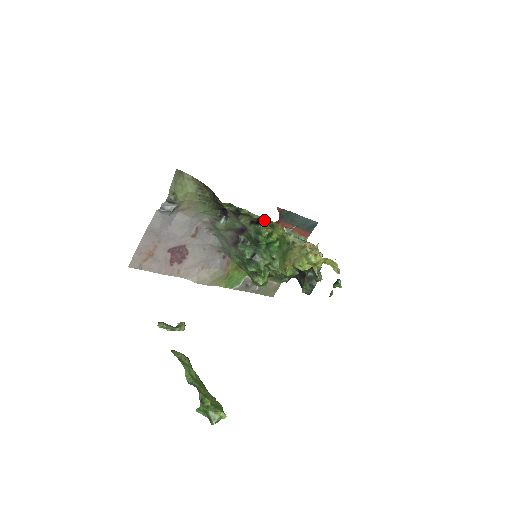
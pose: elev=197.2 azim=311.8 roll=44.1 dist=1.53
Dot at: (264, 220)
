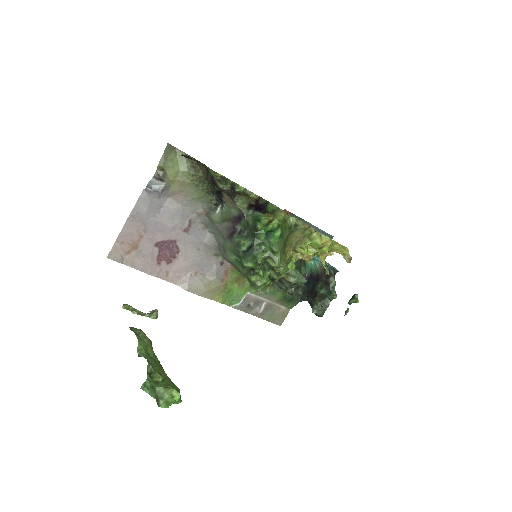
Dot at: (264, 204)
